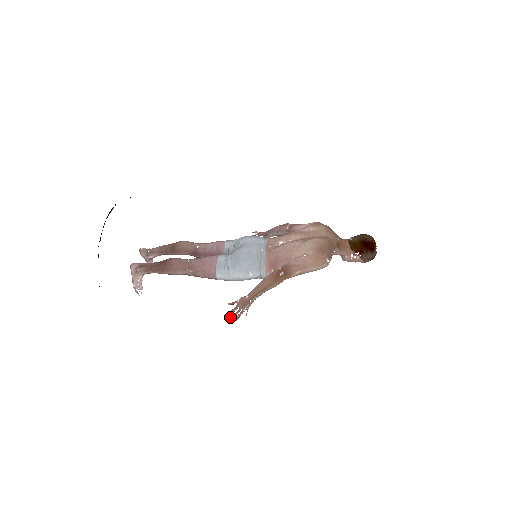
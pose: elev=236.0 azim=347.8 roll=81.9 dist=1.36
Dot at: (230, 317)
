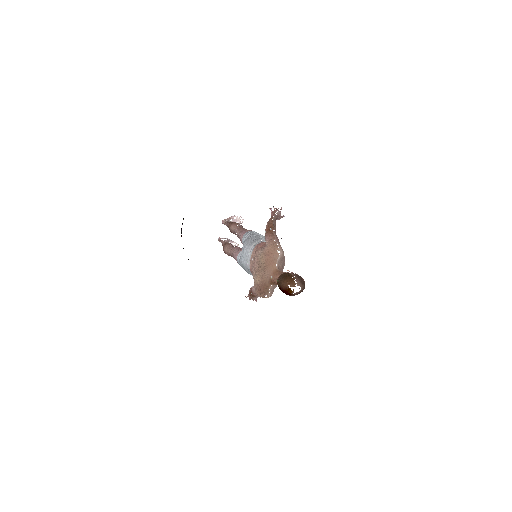
Dot at: occluded
